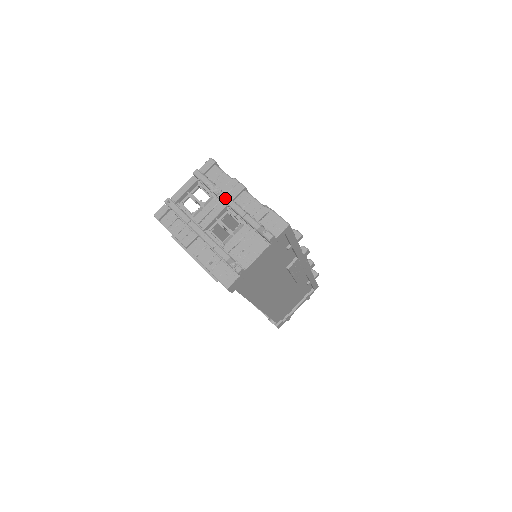
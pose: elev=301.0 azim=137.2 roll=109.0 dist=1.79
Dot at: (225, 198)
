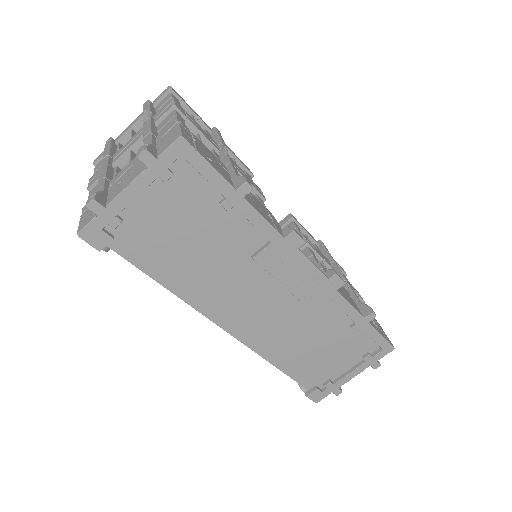
Dot at: (145, 121)
